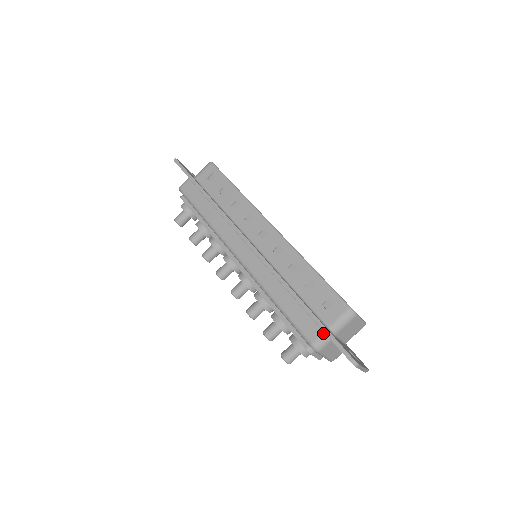
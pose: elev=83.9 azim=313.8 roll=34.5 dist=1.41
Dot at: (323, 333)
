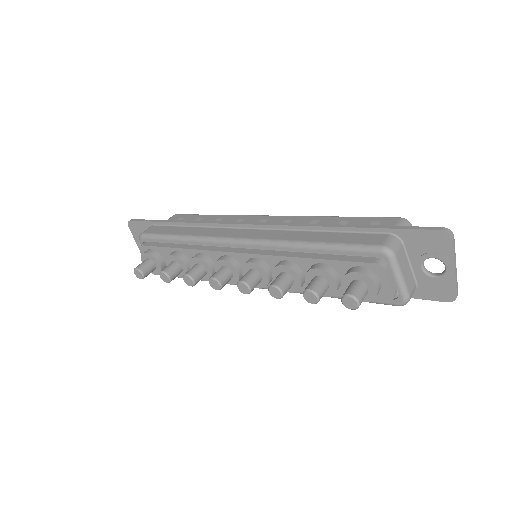
Dot at: (388, 235)
